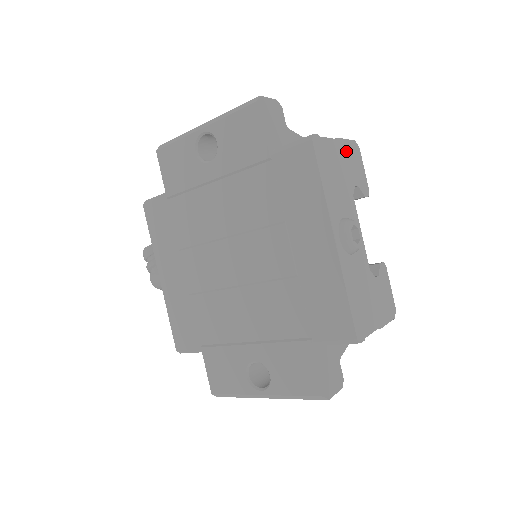
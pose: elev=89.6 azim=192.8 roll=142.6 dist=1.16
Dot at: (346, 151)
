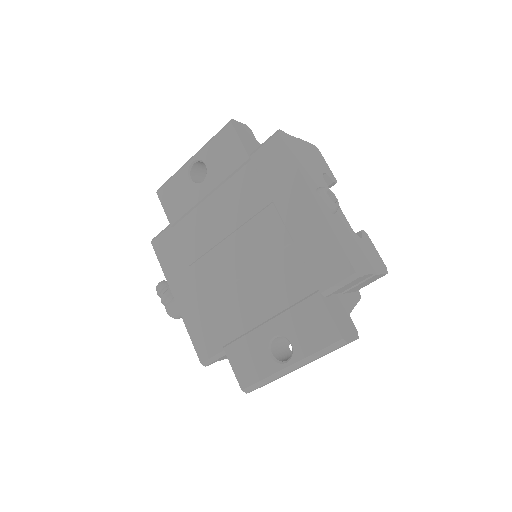
Dot at: (309, 149)
